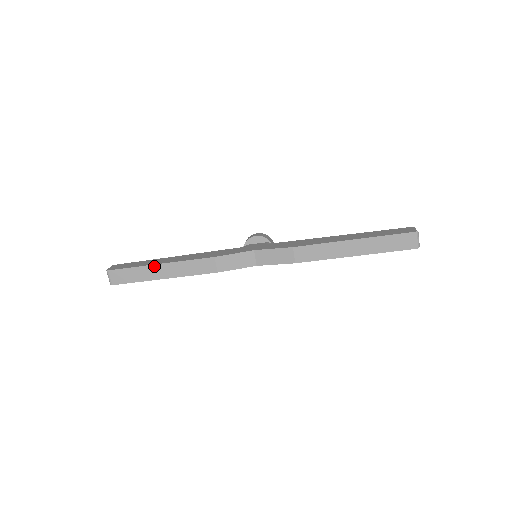
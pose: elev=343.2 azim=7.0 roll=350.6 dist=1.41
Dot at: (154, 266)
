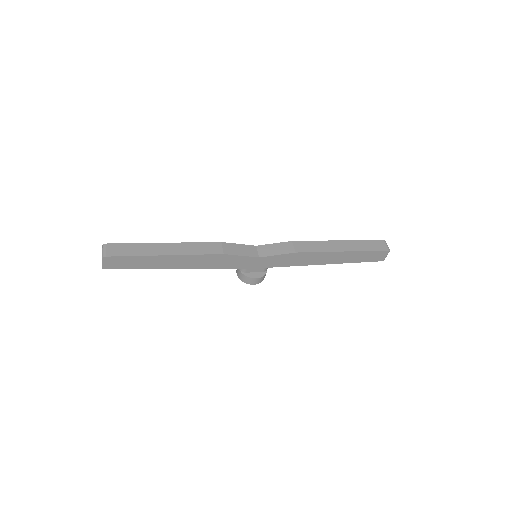
Dot at: (159, 244)
